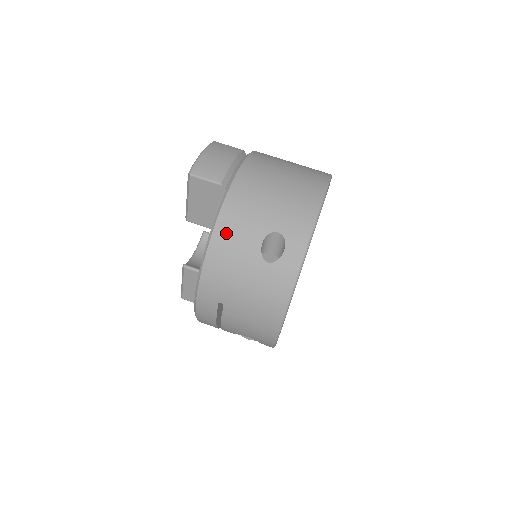
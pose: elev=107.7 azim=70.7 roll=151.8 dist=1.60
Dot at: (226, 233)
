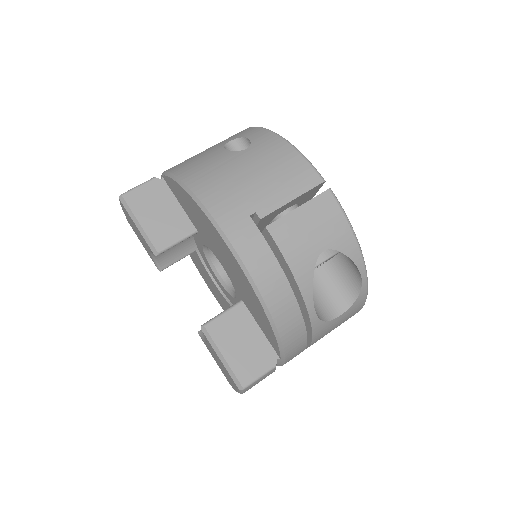
Dot at: (190, 169)
